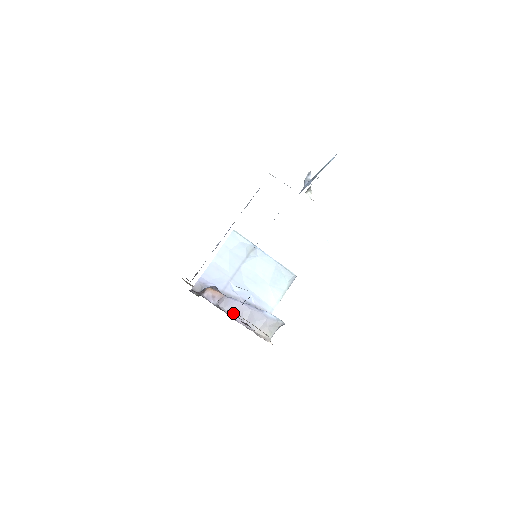
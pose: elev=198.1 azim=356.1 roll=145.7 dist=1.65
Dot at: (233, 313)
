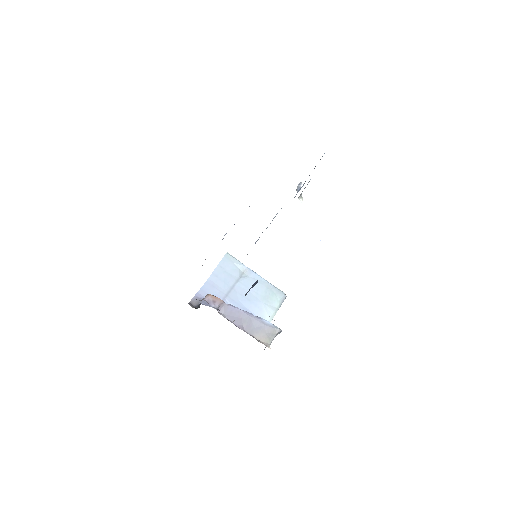
Dot at: (232, 319)
